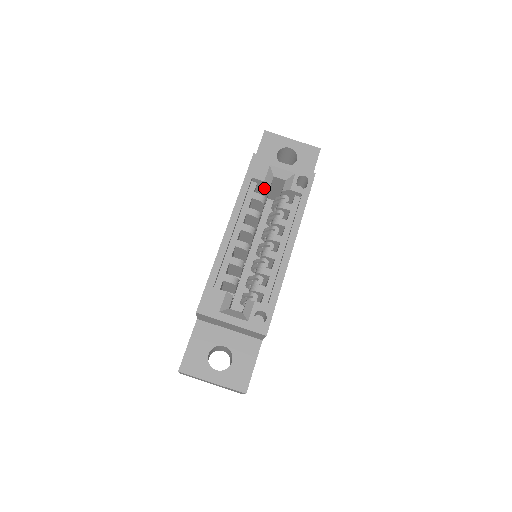
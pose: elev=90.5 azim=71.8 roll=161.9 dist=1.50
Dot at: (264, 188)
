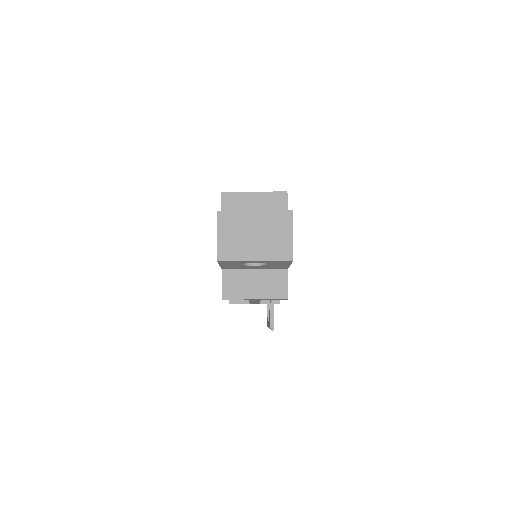
Dot at: occluded
